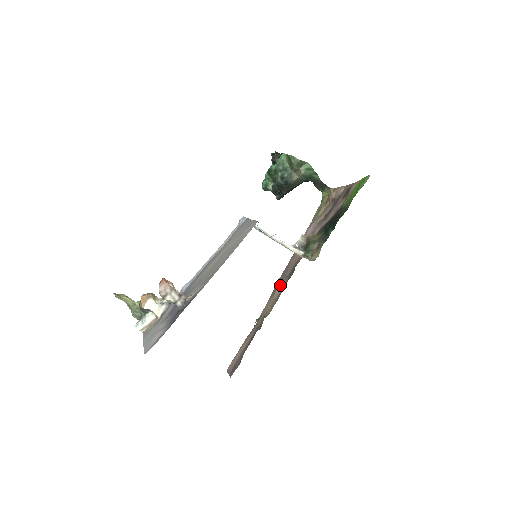
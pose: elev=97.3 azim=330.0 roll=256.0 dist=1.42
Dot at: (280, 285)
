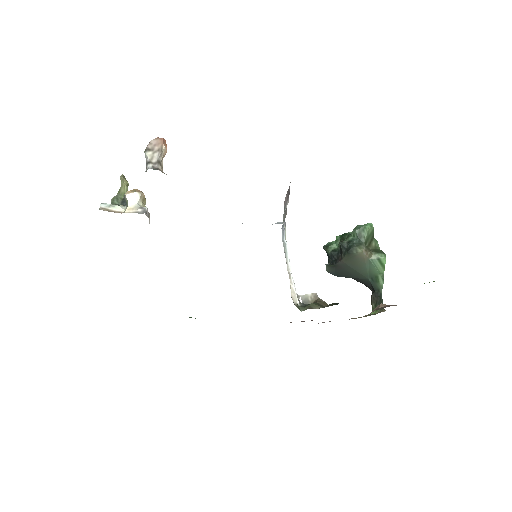
Dot at: occluded
